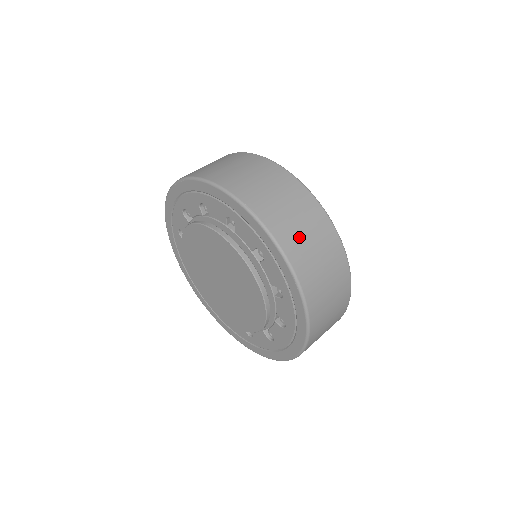
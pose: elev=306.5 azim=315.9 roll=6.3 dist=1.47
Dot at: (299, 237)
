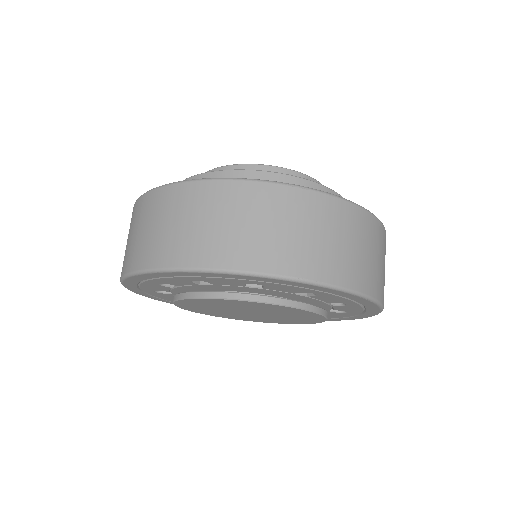
Dot at: (348, 257)
